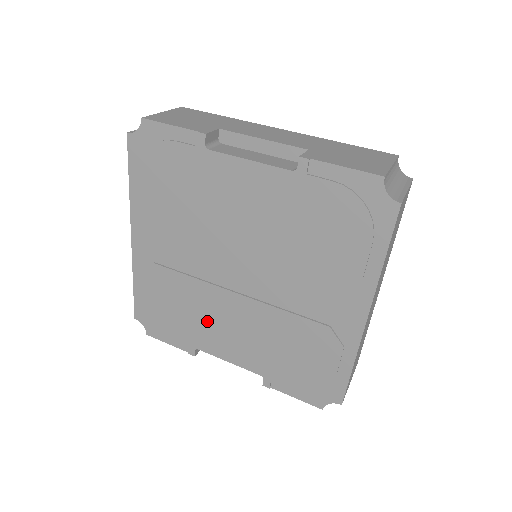
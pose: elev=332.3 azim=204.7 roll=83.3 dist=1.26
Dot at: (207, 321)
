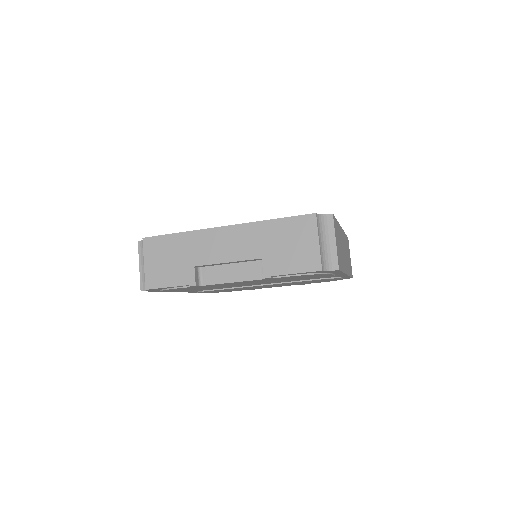
Dot at: occluded
